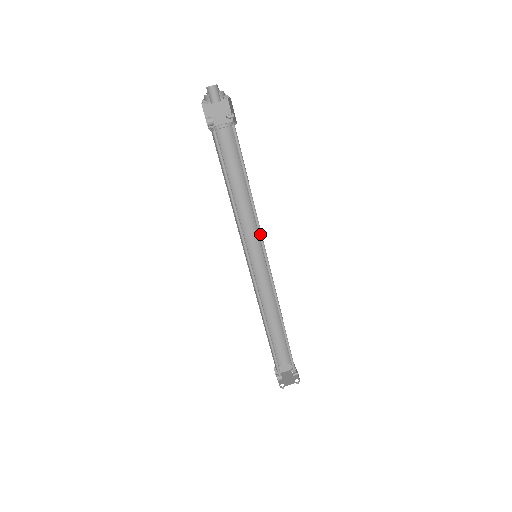
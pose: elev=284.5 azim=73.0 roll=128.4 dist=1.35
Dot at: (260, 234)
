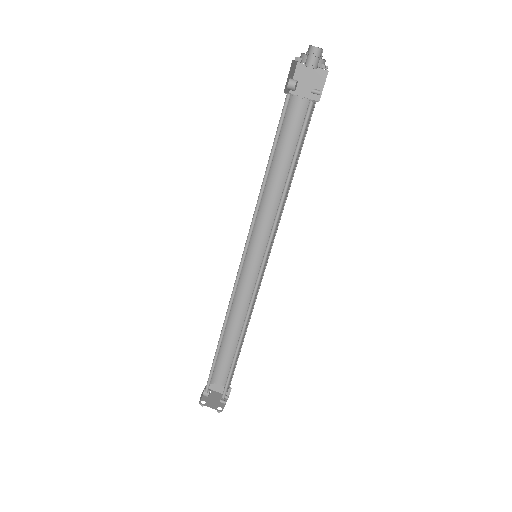
Dot at: (272, 236)
